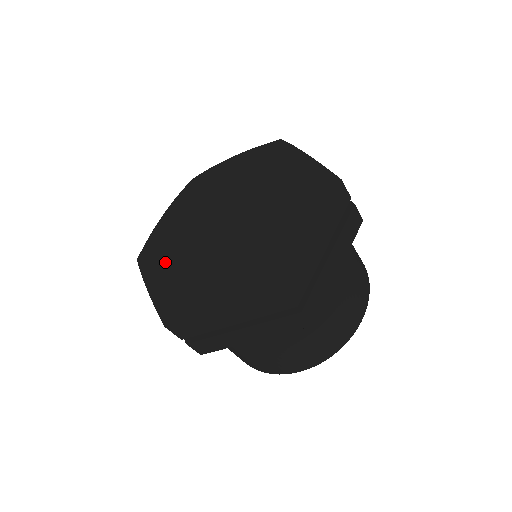
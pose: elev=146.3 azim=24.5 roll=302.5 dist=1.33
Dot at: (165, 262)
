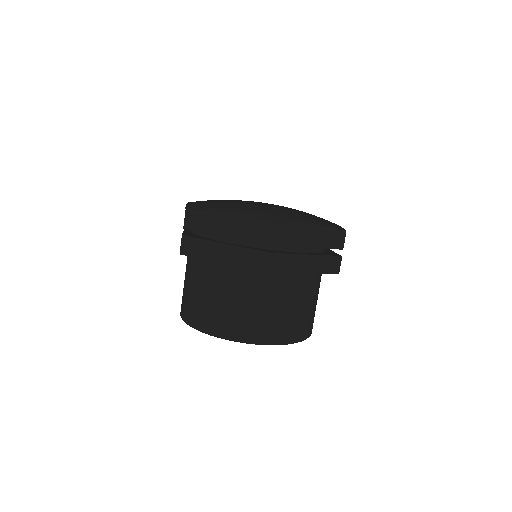
Dot at: (240, 206)
